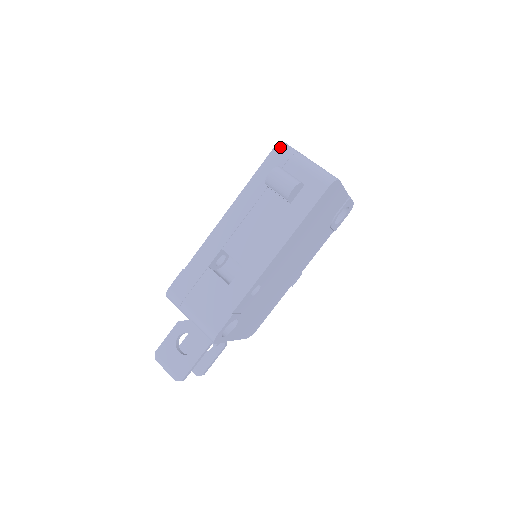
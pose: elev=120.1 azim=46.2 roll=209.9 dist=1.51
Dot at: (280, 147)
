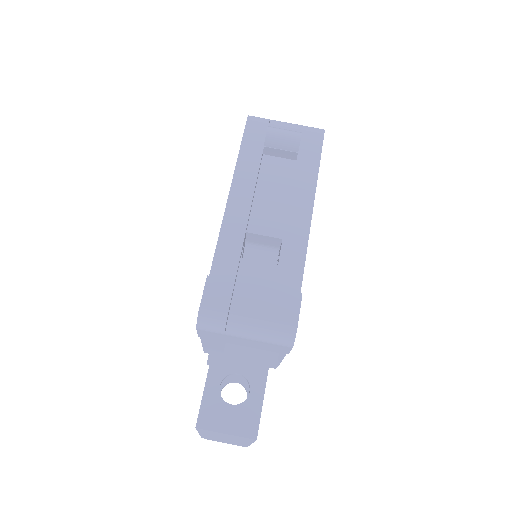
Dot at: (253, 117)
